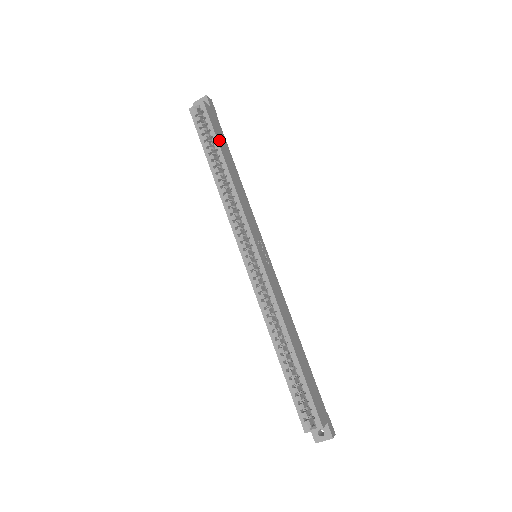
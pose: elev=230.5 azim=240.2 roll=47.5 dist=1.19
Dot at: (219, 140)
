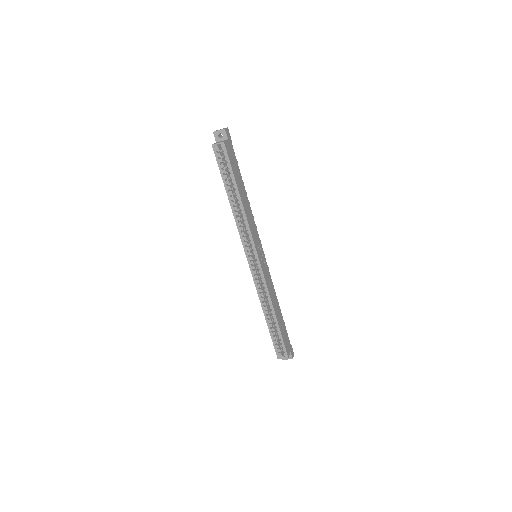
Dot at: (235, 174)
